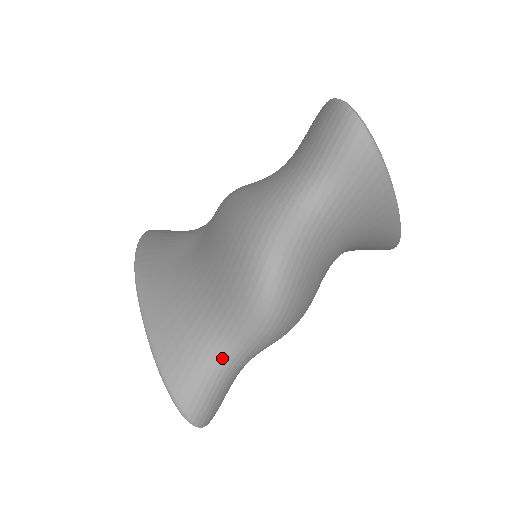
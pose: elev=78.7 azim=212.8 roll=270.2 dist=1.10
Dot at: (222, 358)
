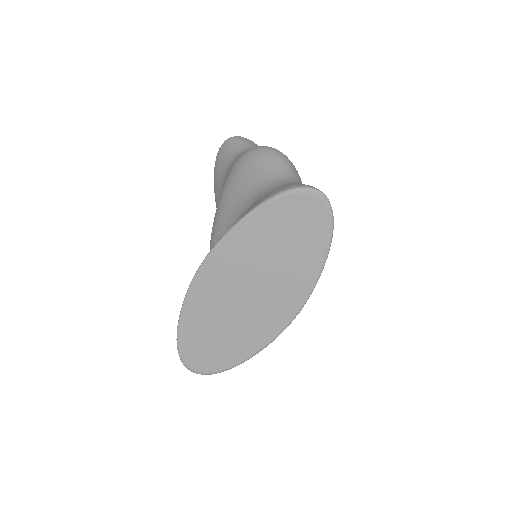
Dot at: (291, 181)
